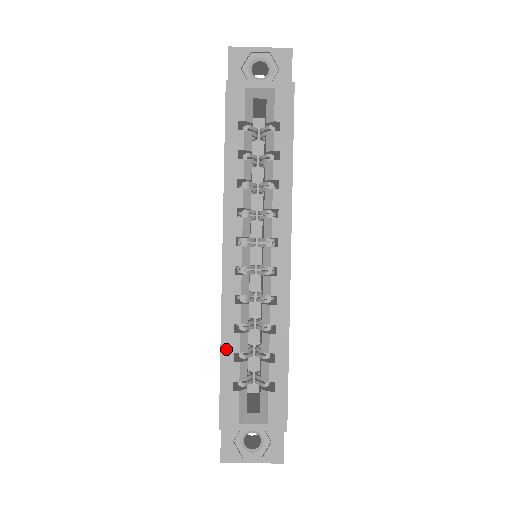
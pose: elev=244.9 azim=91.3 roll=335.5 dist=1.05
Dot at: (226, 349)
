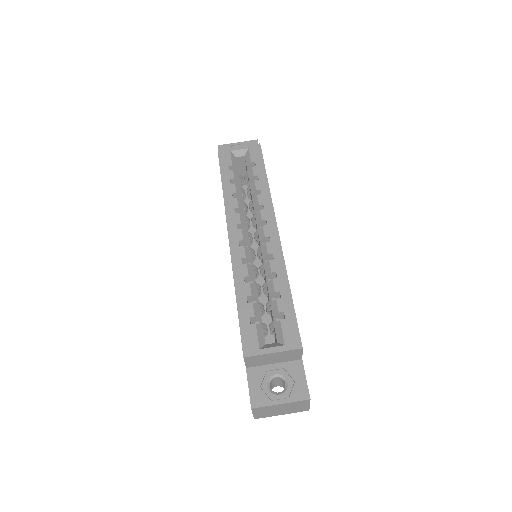
Dot at: (240, 295)
